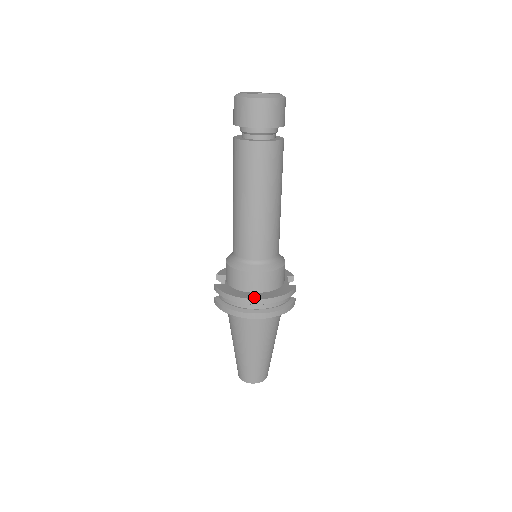
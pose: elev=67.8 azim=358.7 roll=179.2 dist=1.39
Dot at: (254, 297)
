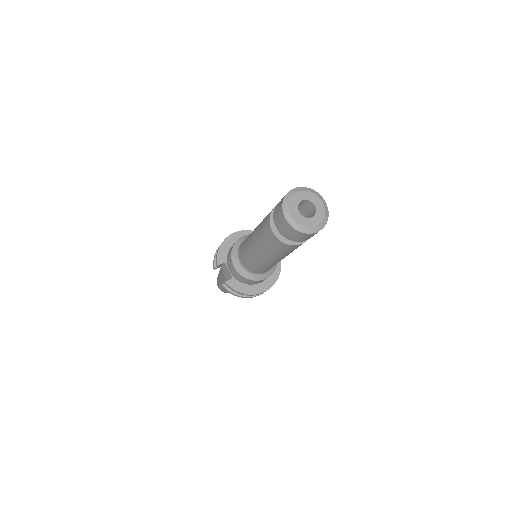
Dot at: (262, 290)
